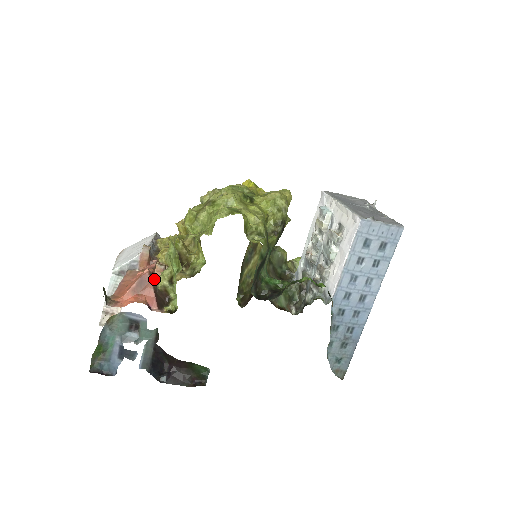
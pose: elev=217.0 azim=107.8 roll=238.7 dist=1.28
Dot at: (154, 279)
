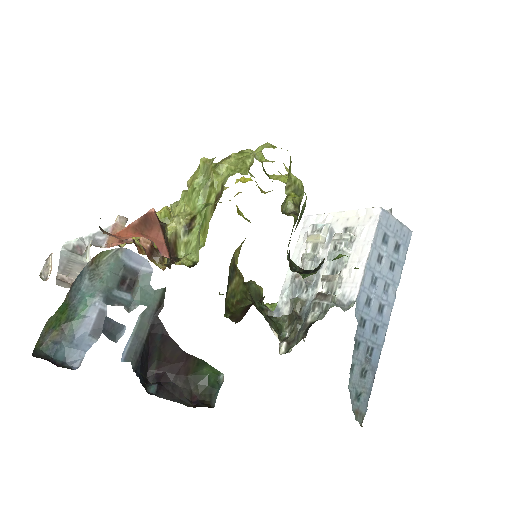
Dot at: occluded
